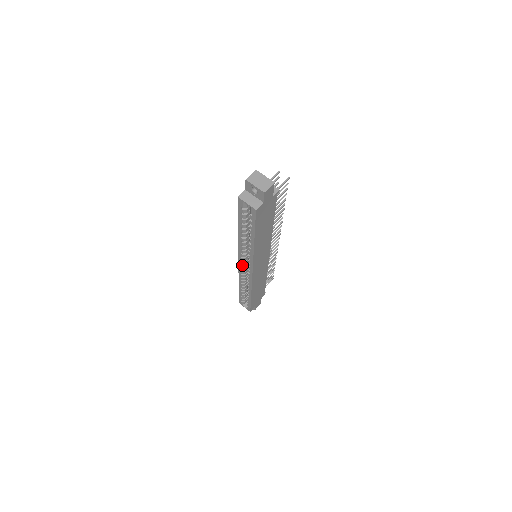
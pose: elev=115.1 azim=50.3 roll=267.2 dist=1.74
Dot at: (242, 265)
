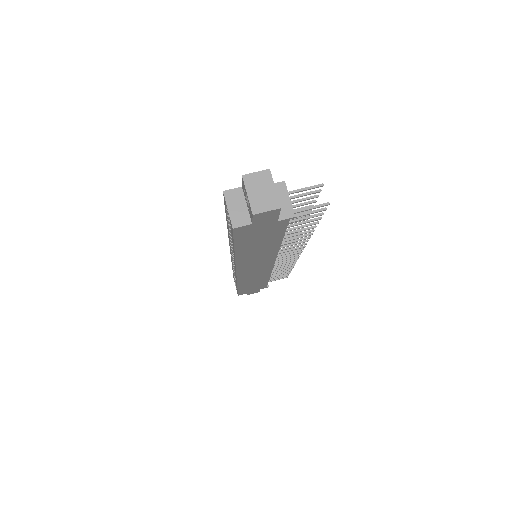
Dot at: (232, 256)
